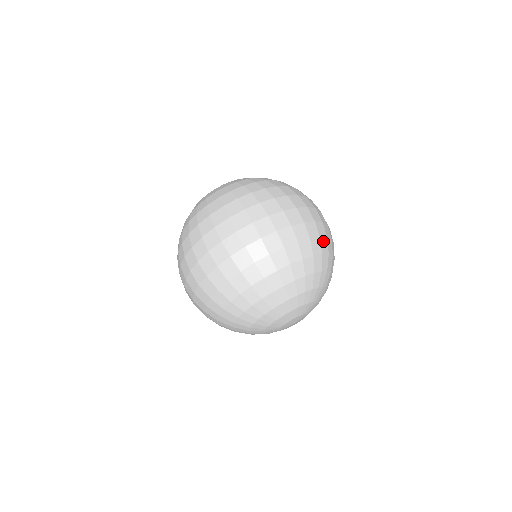
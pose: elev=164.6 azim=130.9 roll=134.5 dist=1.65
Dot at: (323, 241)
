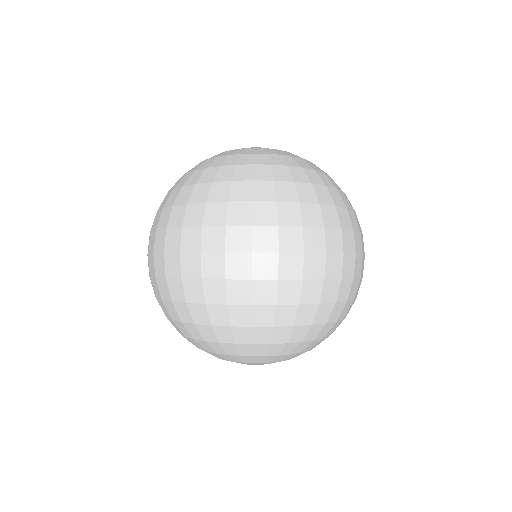
Dot at: (285, 309)
